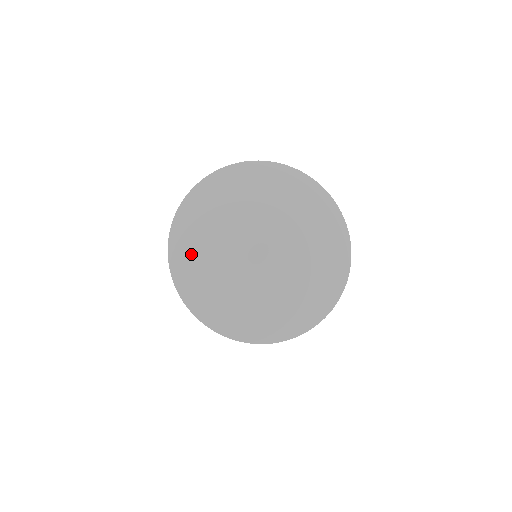
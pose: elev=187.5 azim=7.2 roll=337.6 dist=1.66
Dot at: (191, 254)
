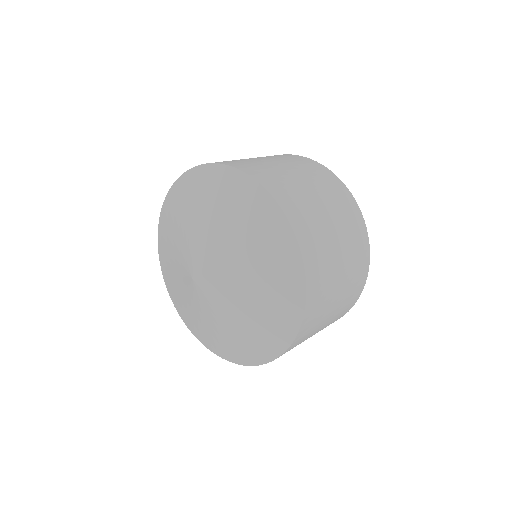
Dot at: (177, 300)
